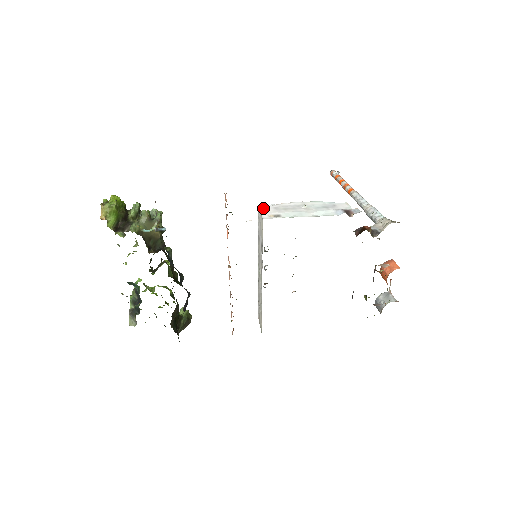
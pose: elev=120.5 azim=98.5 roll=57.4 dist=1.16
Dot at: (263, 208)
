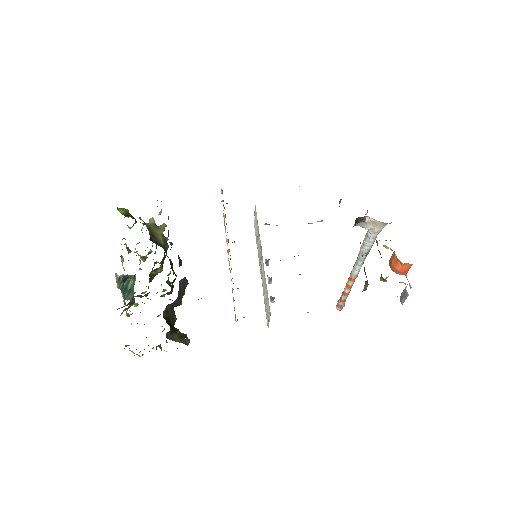
Dot at: occluded
